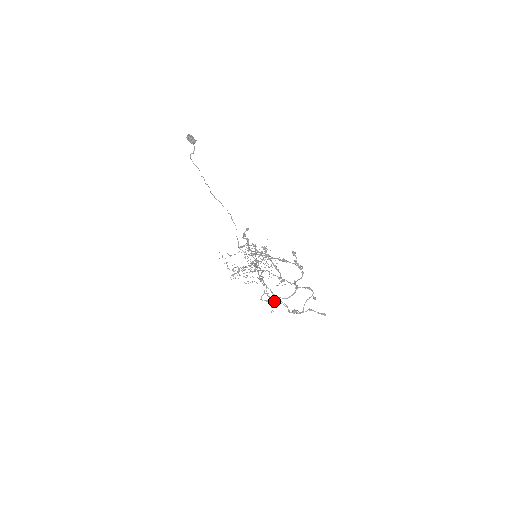
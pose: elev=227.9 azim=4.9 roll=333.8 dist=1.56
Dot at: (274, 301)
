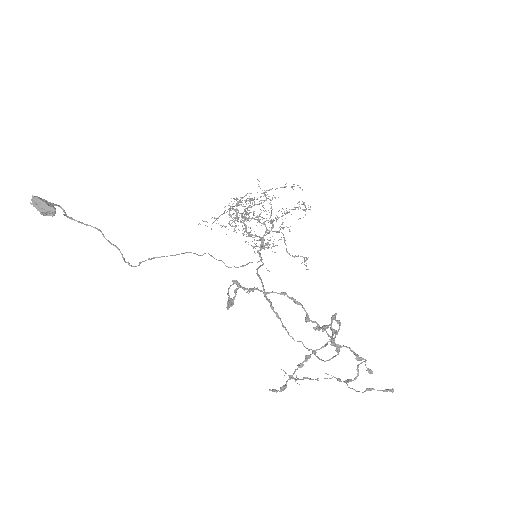
Dot at: (305, 260)
